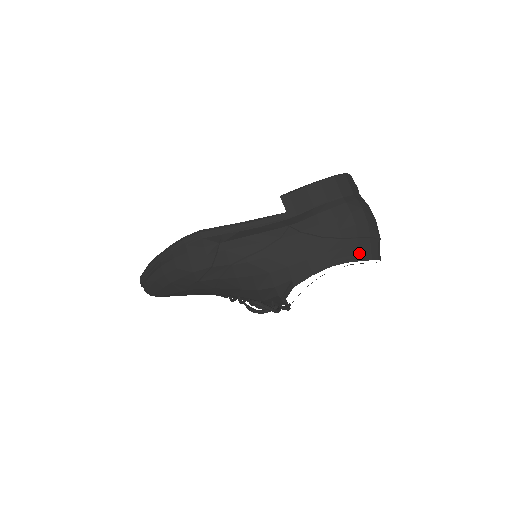
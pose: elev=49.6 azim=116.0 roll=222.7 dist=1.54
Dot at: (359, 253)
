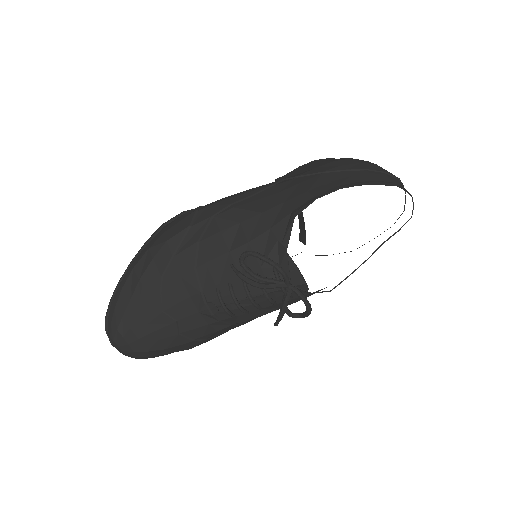
Dot at: (374, 180)
